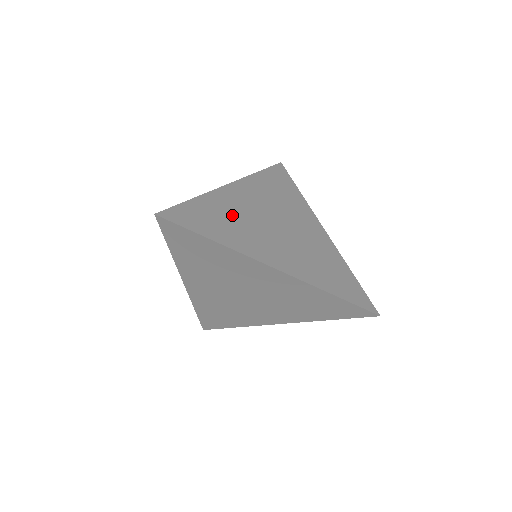
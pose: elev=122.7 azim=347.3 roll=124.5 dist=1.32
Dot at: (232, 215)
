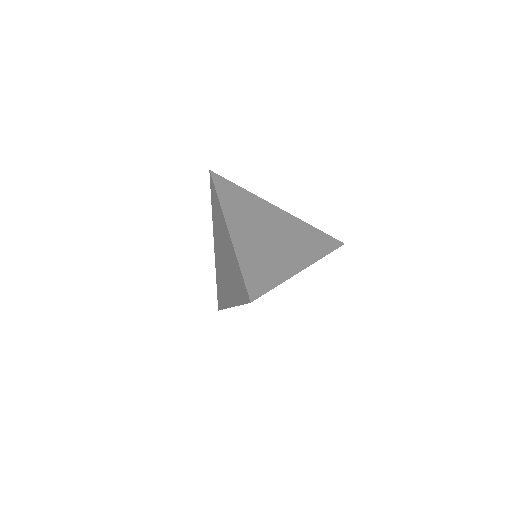
Dot at: (258, 255)
